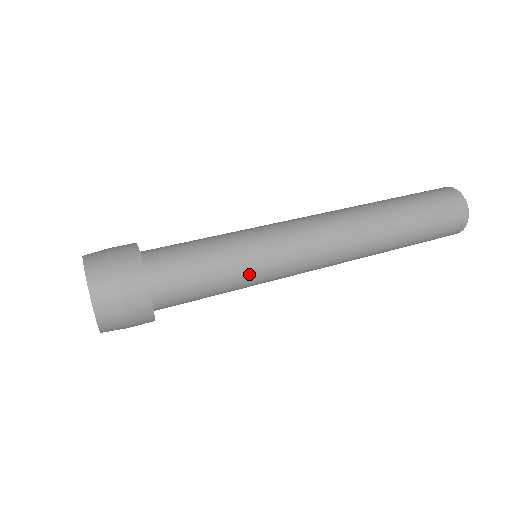
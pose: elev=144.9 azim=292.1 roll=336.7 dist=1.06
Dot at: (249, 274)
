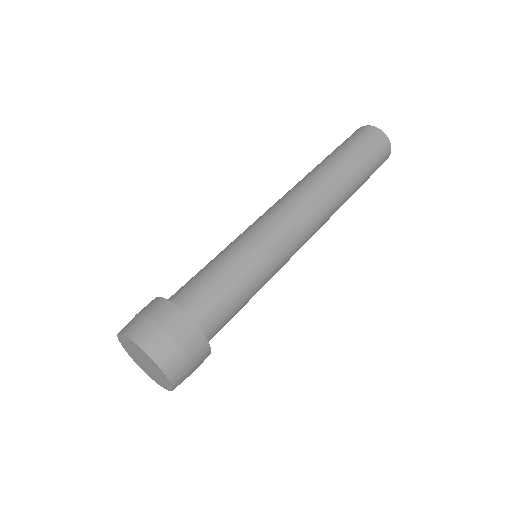
Dot at: occluded
